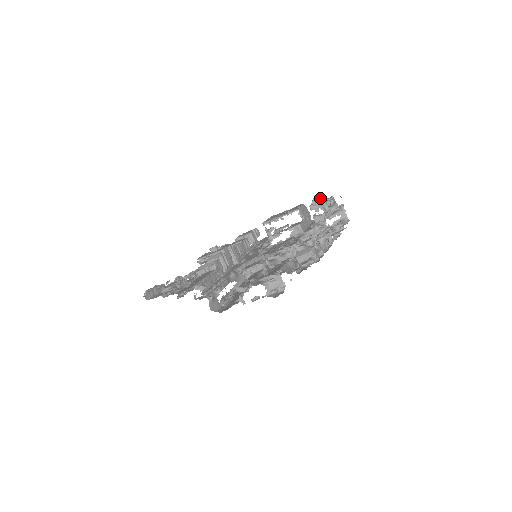
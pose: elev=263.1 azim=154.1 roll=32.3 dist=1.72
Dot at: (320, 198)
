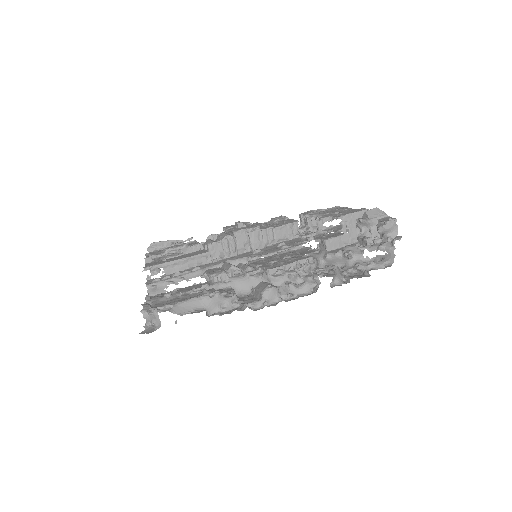
Dot at: (380, 213)
